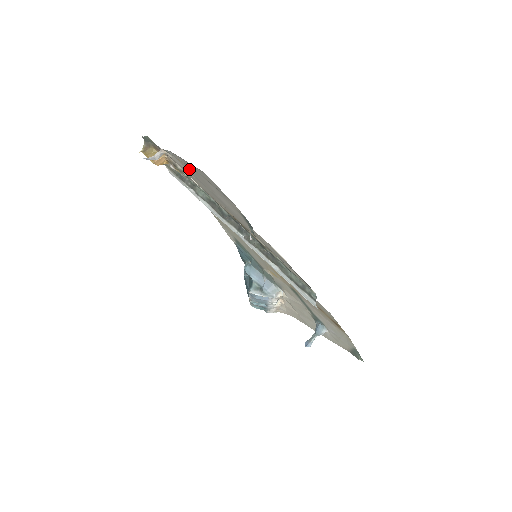
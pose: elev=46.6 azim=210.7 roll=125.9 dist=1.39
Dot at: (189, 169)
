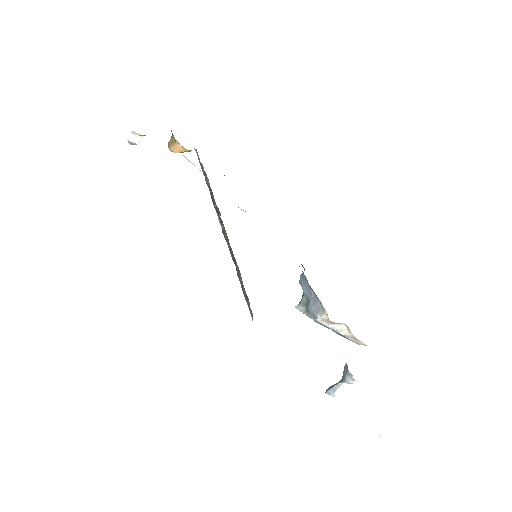
Dot at: occluded
